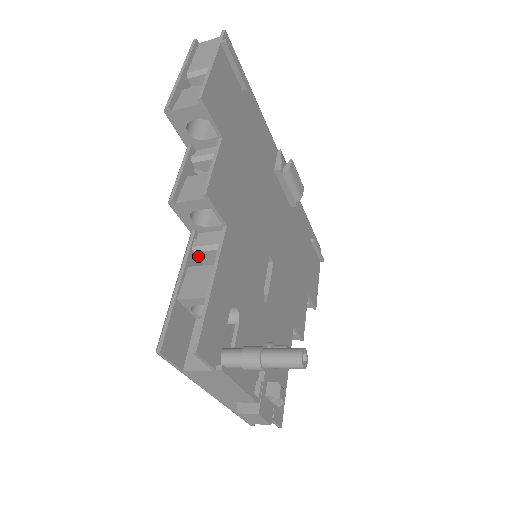
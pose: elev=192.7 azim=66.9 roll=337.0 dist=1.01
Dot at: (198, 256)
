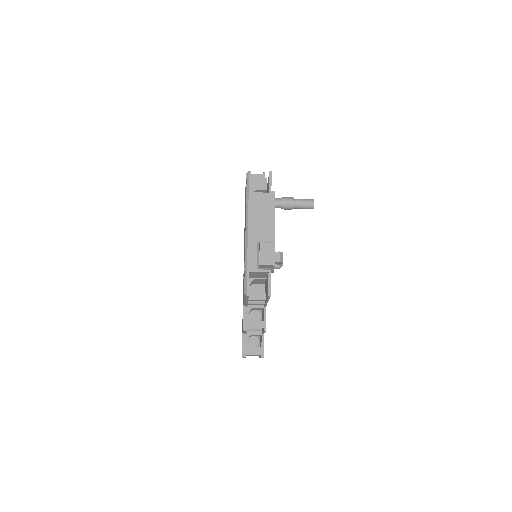
Dot at: occluded
